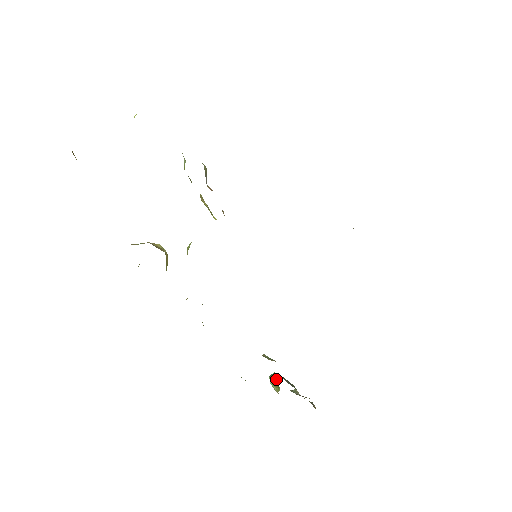
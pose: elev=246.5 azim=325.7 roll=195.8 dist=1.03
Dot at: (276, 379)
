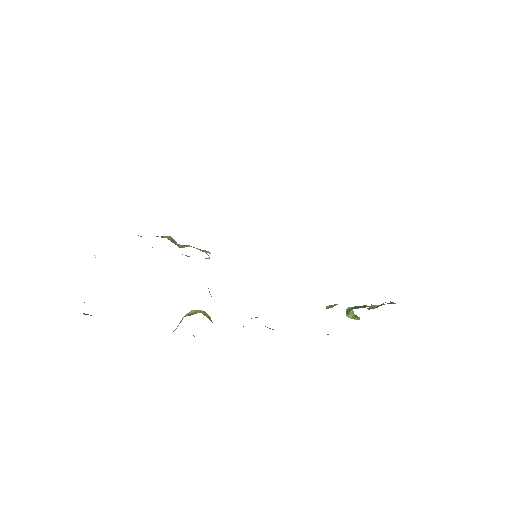
Dot at: (351, 313)
